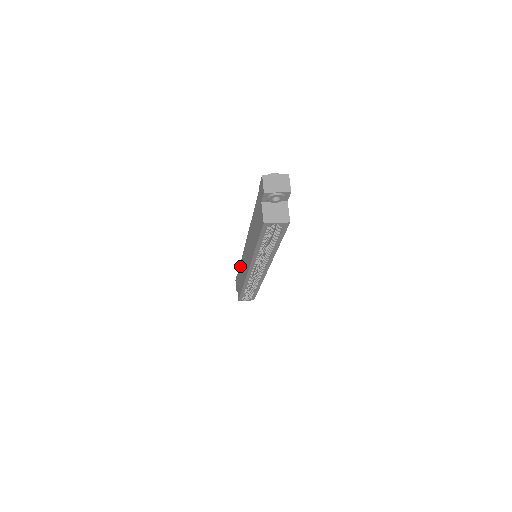
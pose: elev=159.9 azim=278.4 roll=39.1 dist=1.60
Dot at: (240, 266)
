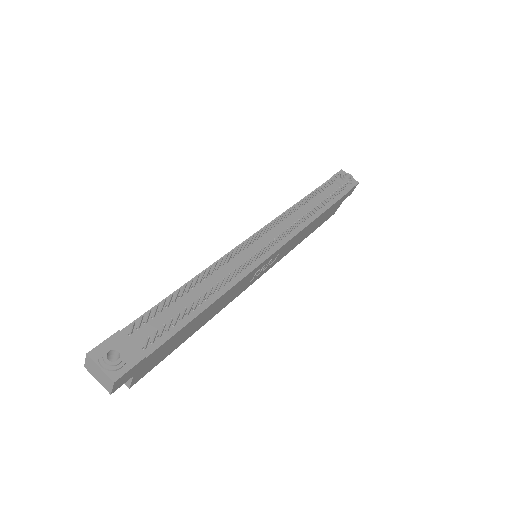
Dot at: occluded
